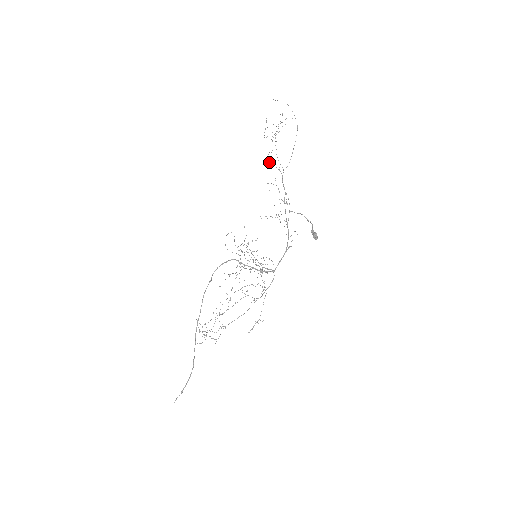
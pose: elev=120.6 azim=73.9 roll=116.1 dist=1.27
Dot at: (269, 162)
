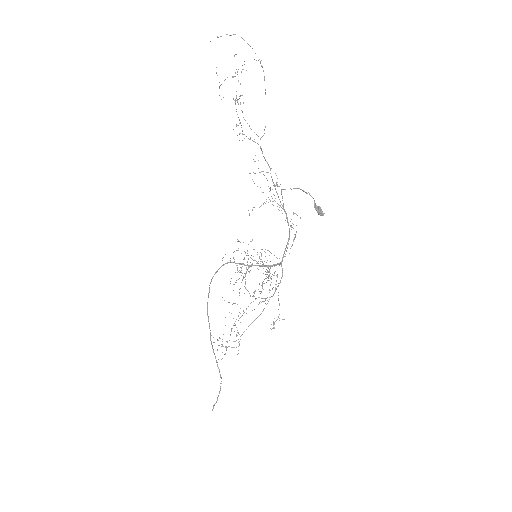
Dot at: occluded
